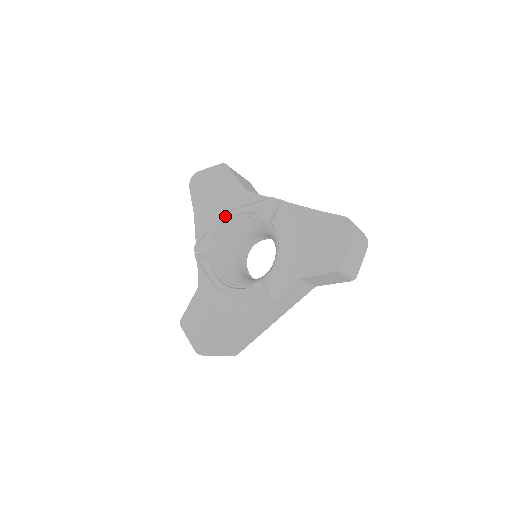
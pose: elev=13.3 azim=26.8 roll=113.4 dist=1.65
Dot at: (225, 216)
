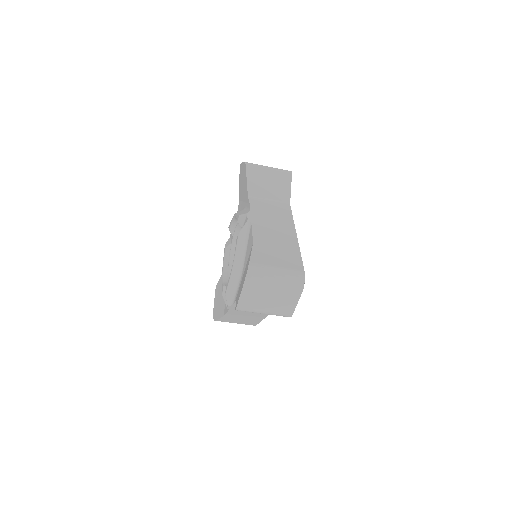
Dot at: (233, 216)
